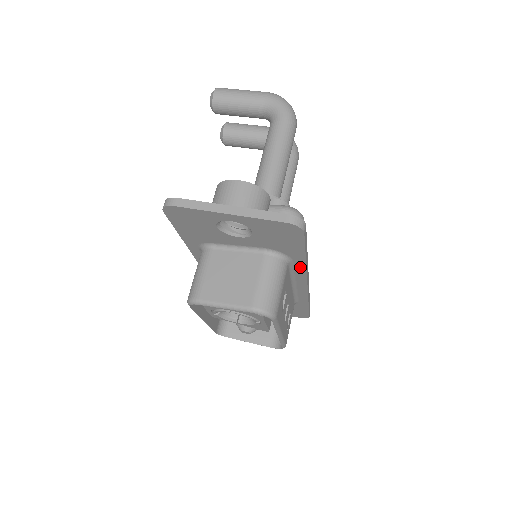
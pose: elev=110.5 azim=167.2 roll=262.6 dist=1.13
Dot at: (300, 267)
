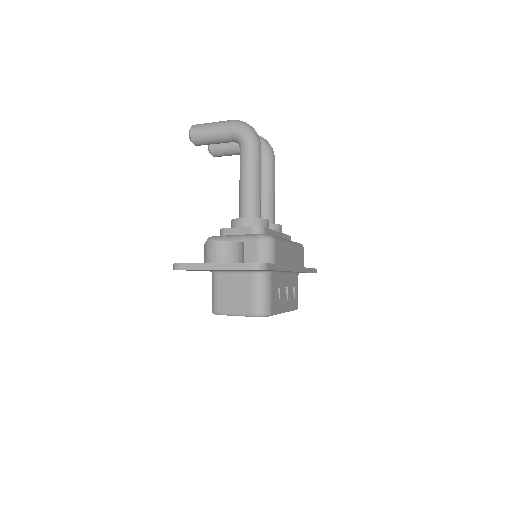
Dot at: occluded
